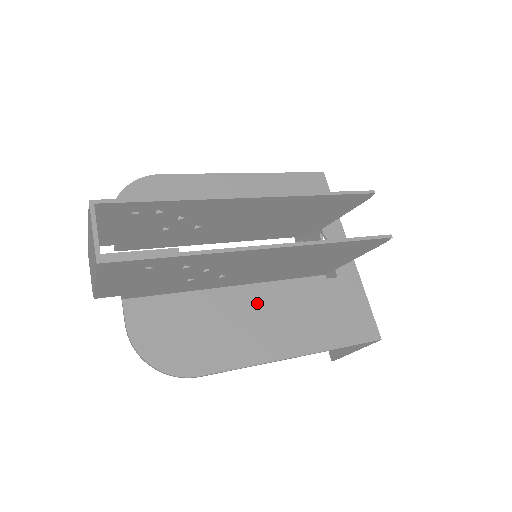
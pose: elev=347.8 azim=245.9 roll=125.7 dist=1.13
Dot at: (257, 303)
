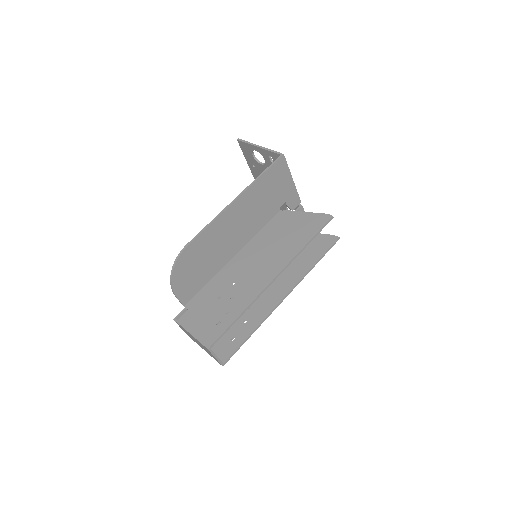
Dot at: occluded
